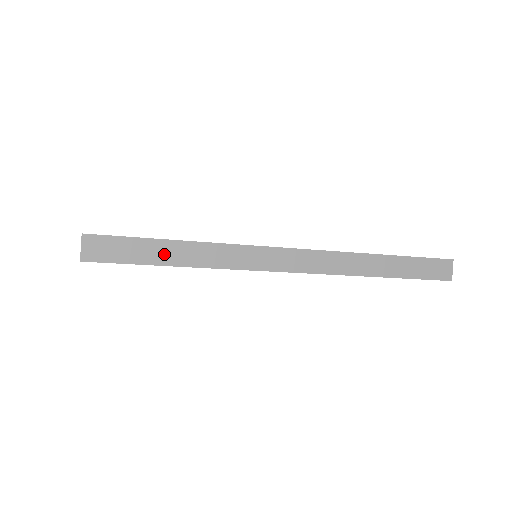
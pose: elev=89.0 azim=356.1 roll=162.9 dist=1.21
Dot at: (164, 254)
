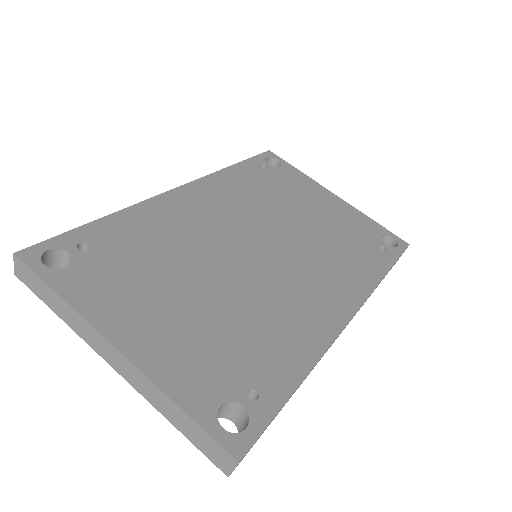
Dot at: occluded
